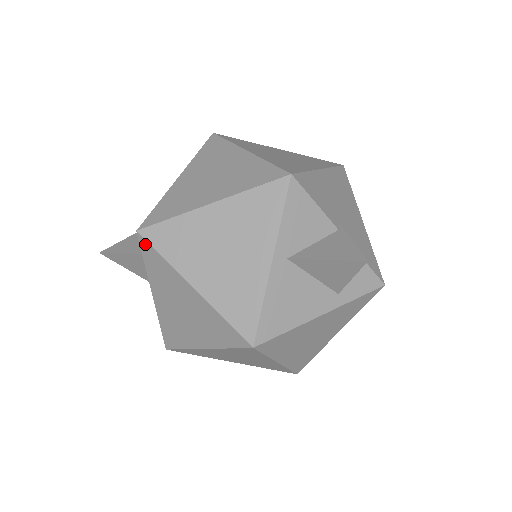
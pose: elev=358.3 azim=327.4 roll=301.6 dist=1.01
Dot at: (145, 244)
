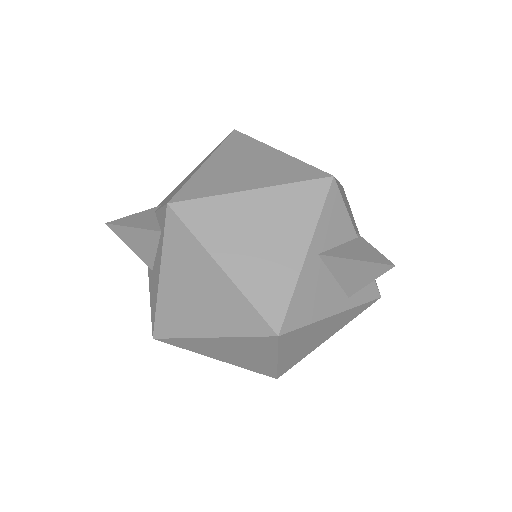
Dot at: (174, 219)
